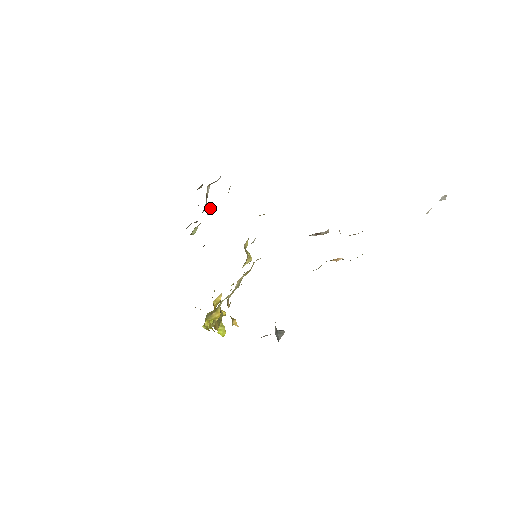
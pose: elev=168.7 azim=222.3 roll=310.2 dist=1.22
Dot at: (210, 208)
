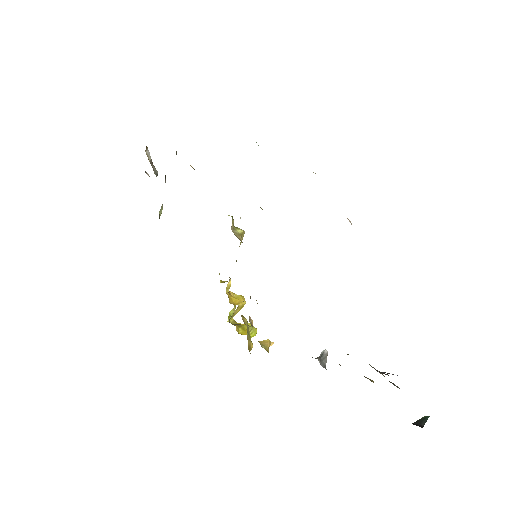
Dot at: occluded
